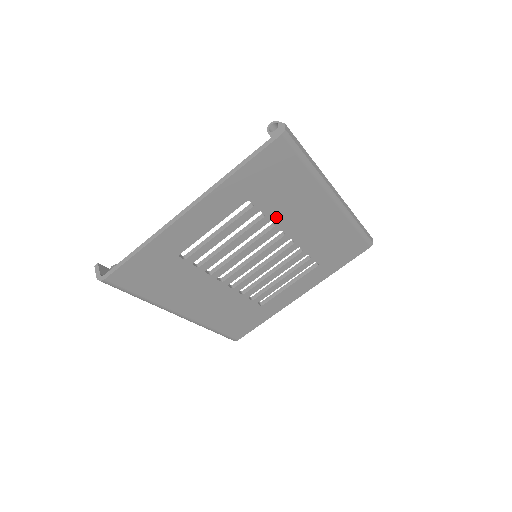
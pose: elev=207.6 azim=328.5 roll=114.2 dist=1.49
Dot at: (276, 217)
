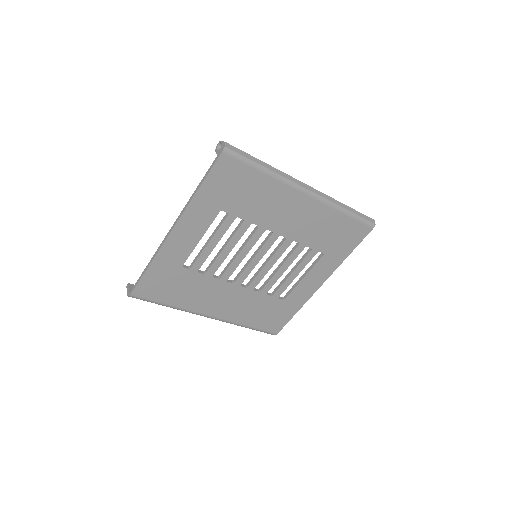
Dot at: (255, 219)
